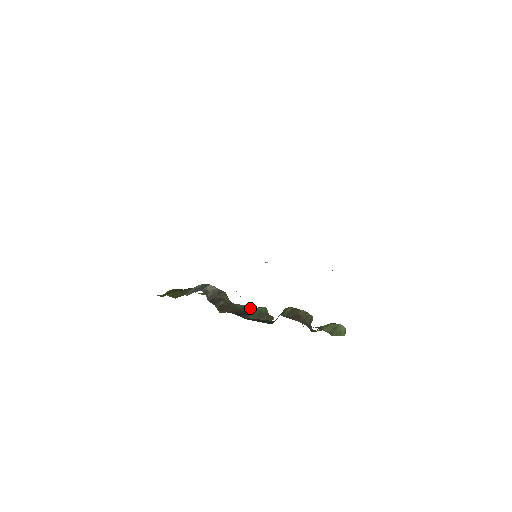
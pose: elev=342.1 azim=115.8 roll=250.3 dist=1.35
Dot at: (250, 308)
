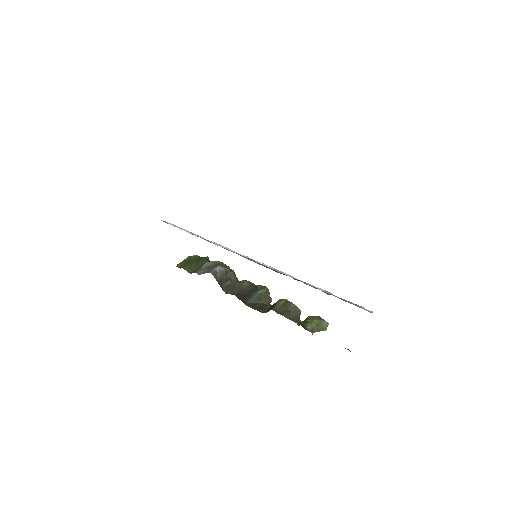
Dot at: (252, 289)
